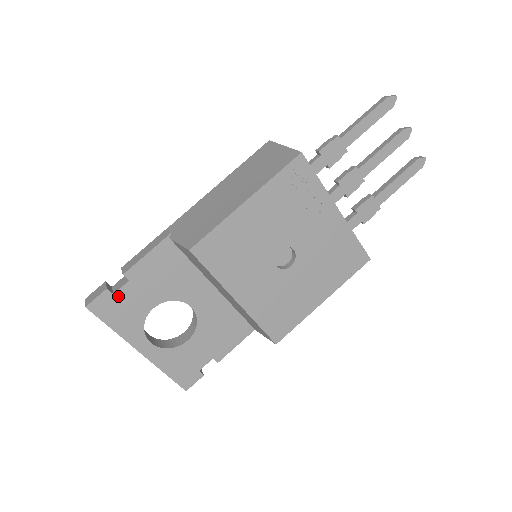
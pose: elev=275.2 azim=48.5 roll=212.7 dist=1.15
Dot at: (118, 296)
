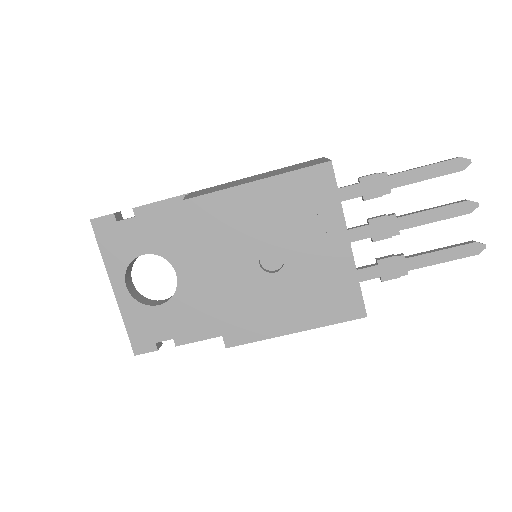
Dot at: (120, 225)
